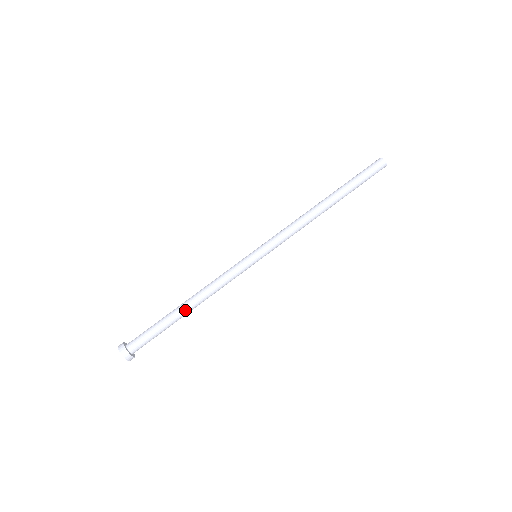
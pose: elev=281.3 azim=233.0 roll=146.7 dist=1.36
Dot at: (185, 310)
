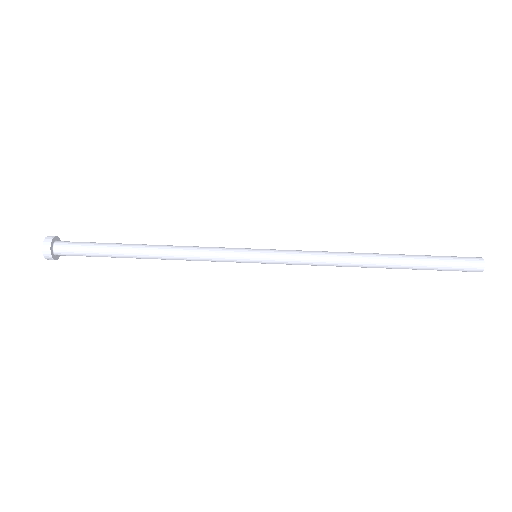
Dot at: (139, 250)
